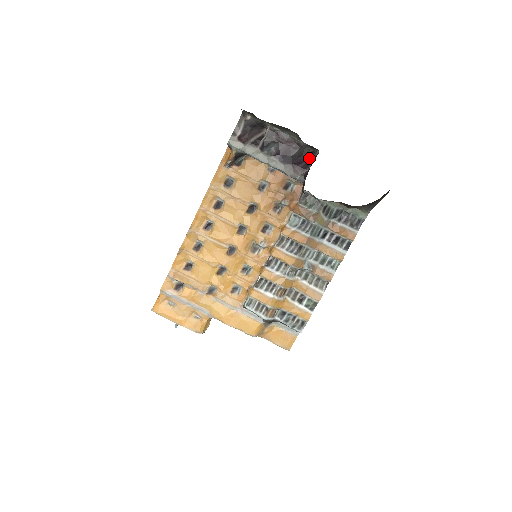
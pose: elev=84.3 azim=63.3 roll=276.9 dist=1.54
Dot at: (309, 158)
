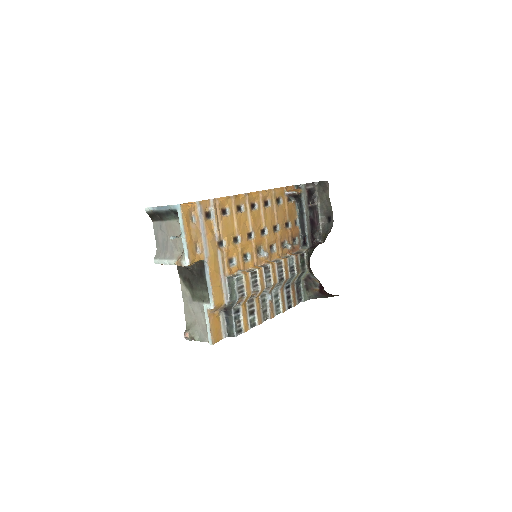
Dot at: (313, 240)
